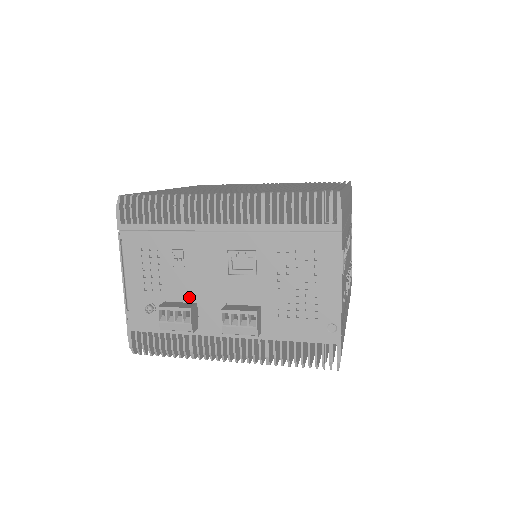
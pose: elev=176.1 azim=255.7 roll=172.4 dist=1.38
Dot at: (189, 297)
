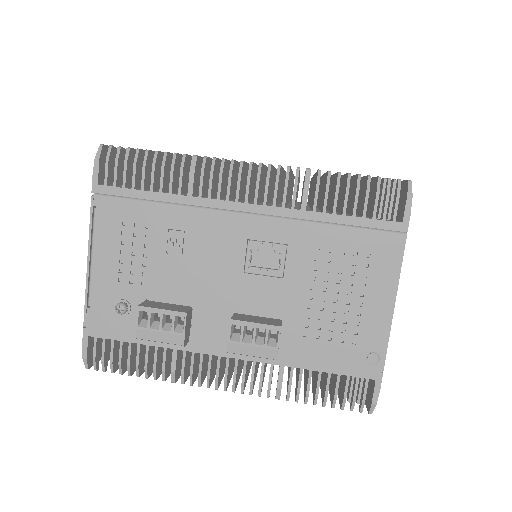
Dot at: (182, 297)
